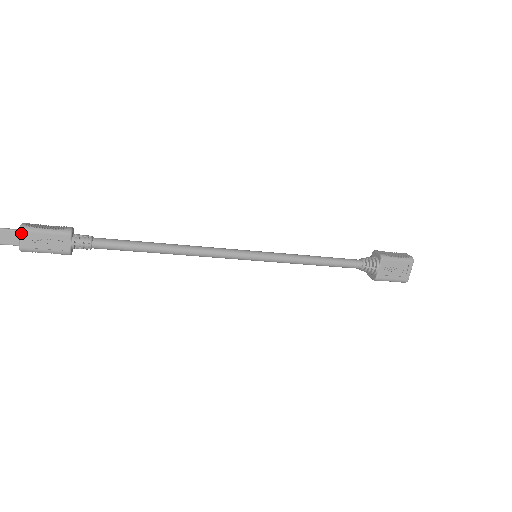
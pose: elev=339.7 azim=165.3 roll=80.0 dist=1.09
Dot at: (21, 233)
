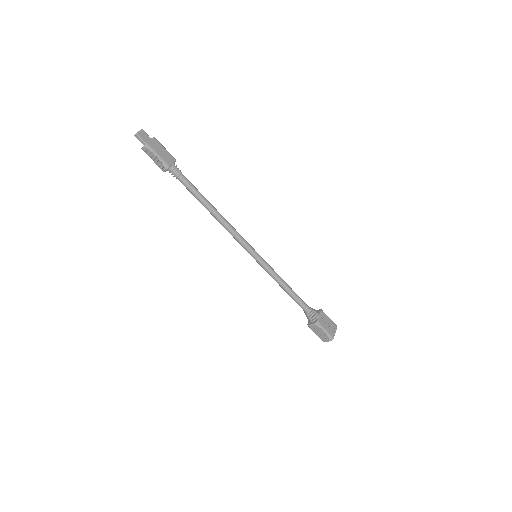
Dot at: (153, 138)
